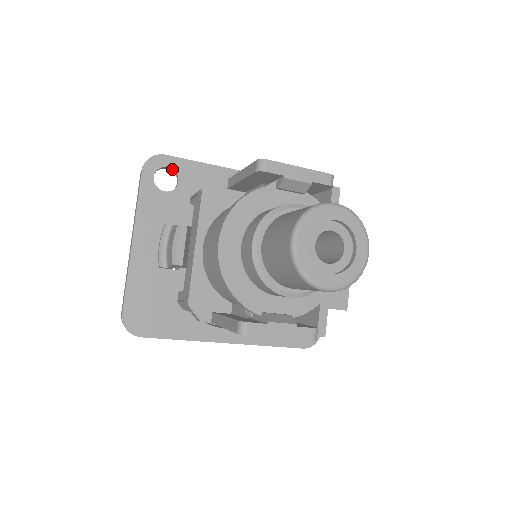
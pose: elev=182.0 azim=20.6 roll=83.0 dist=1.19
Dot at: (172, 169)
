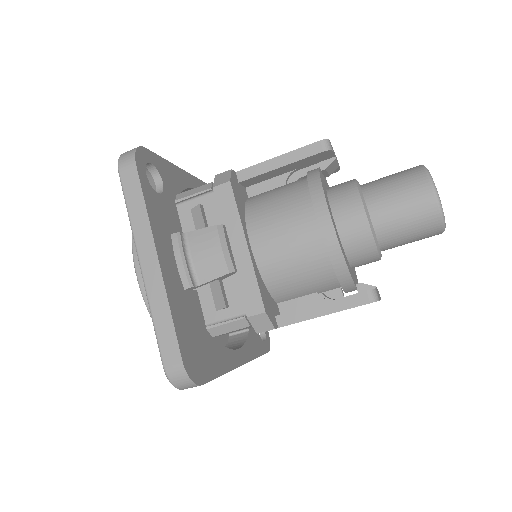
Dot at: (154, 166)
